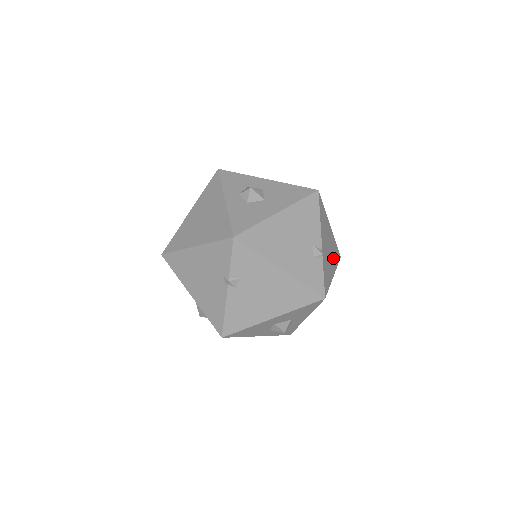
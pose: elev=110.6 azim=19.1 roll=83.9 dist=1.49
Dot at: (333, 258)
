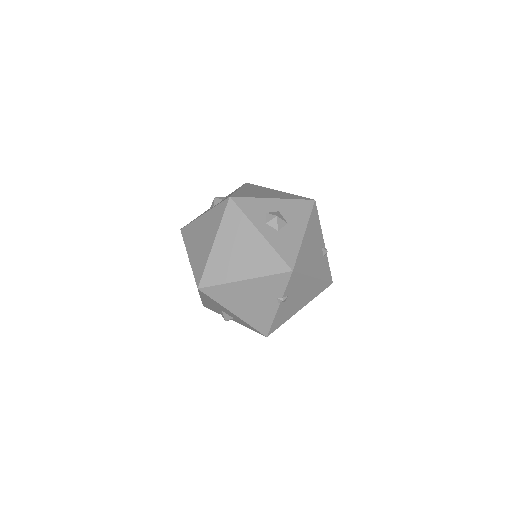
Dot at: occluded
